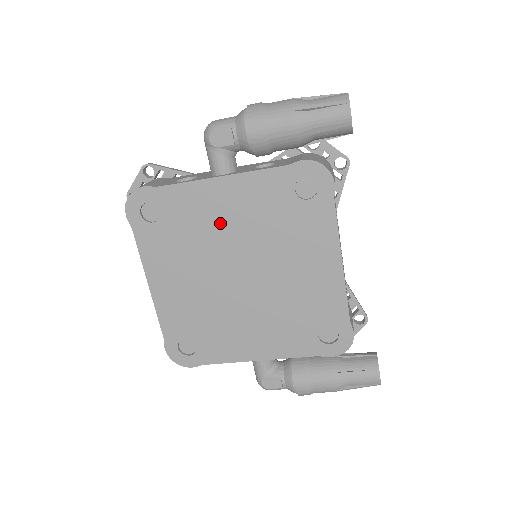
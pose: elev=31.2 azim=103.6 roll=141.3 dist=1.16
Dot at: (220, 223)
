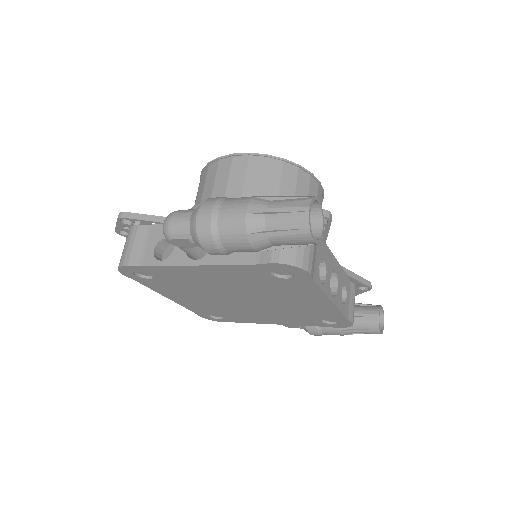
Dot at: (209, 282)
